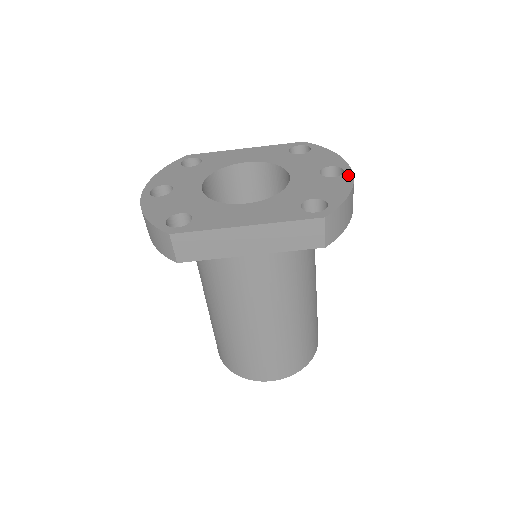
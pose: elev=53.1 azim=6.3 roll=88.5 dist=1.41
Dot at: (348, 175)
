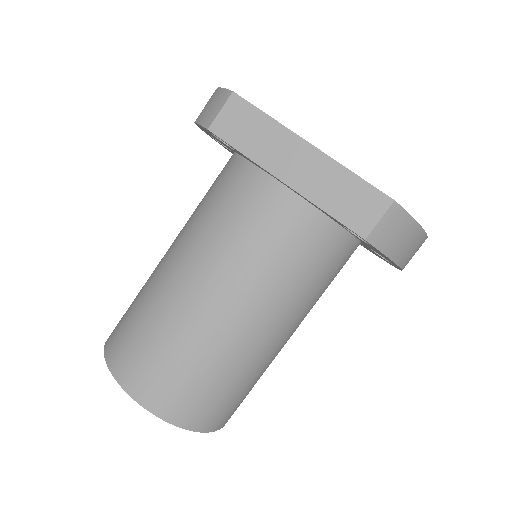
Dot at: occluded
